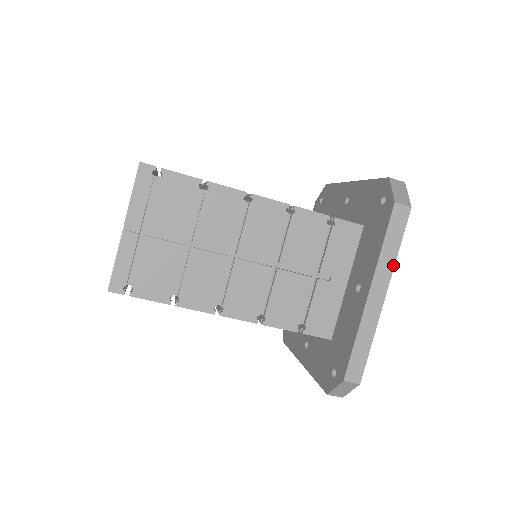
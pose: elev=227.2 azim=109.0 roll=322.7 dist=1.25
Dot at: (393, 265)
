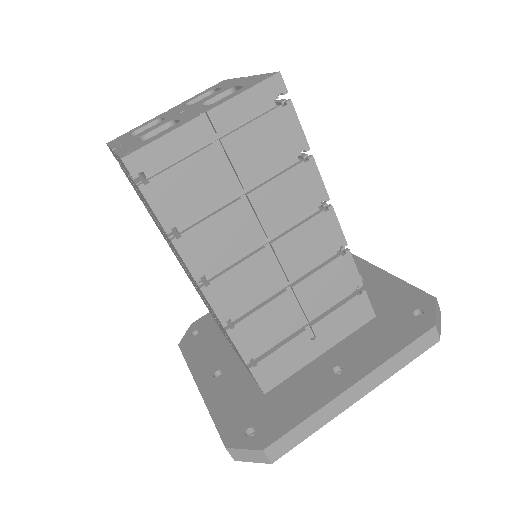
Dot at: (388, 377)
